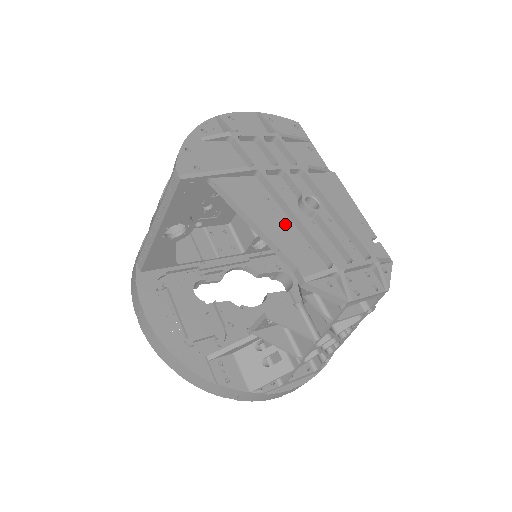
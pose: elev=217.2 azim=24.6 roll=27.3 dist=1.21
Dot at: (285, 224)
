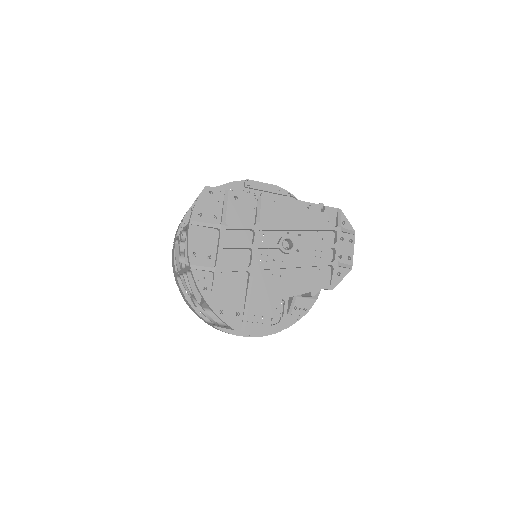
Dot at: (293, 275)
